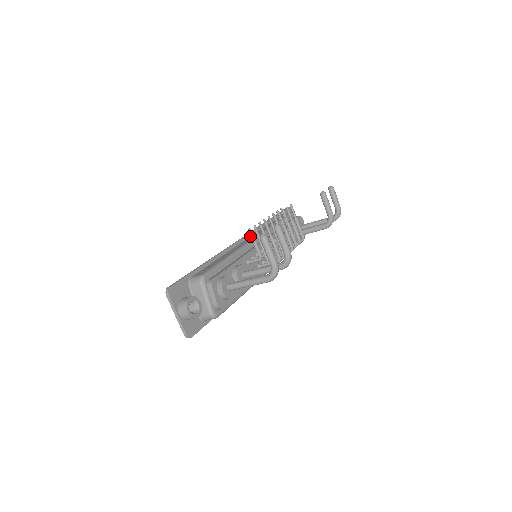
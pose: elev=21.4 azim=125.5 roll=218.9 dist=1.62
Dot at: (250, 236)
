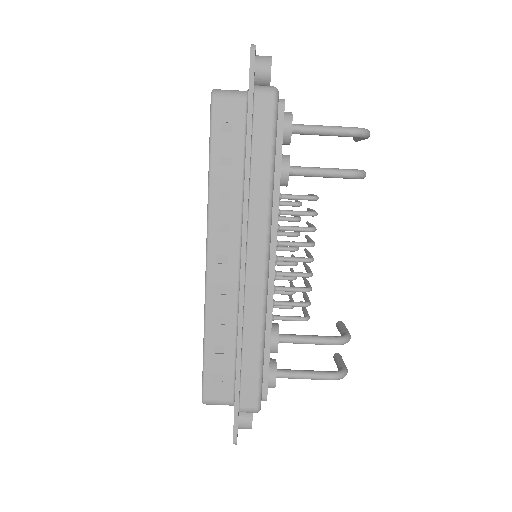
Dot at: occluded
